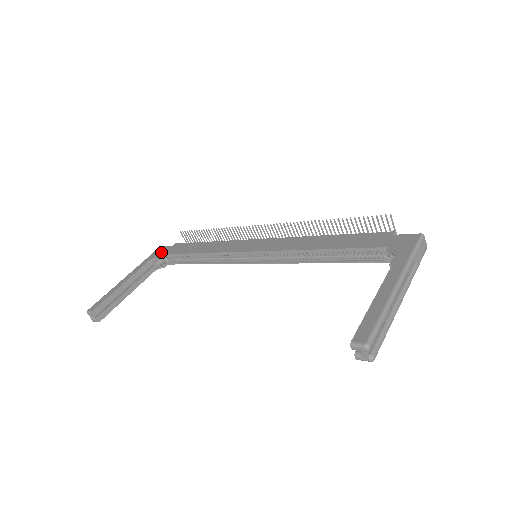
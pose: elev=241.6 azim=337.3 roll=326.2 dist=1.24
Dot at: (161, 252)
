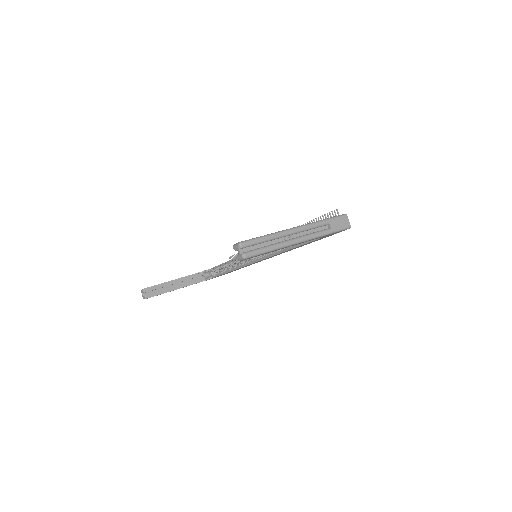
Dot at: occluded
